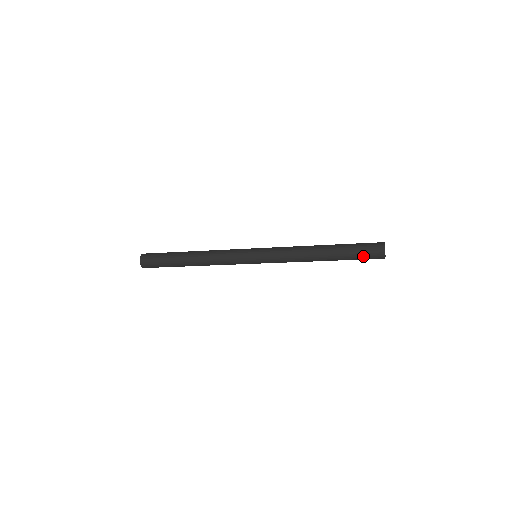
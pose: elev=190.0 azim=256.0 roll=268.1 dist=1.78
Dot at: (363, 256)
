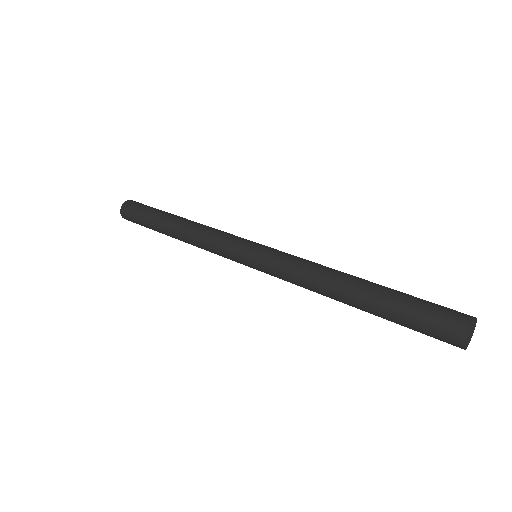
Dot at: (420, 330)
